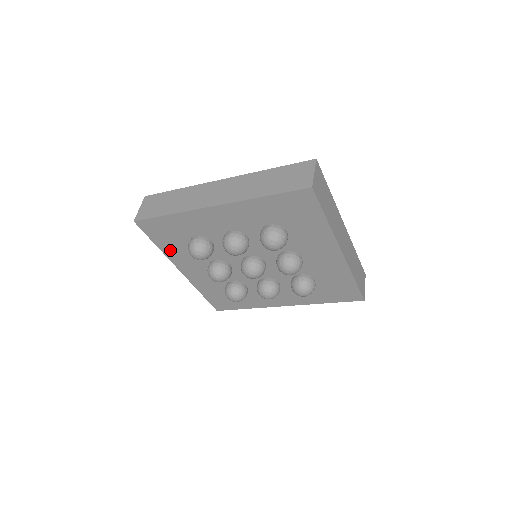
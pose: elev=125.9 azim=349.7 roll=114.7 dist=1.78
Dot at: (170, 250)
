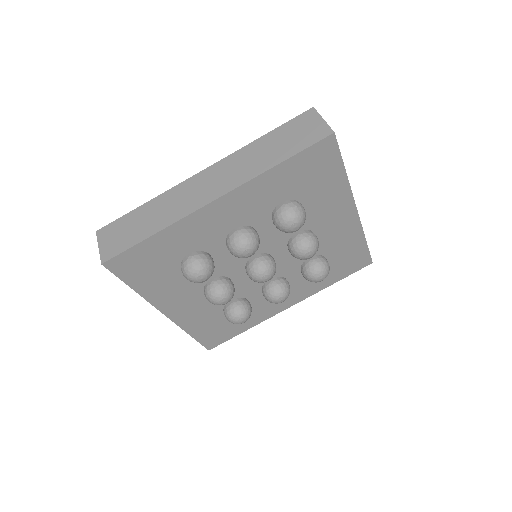
Dot at: (152, 289)
